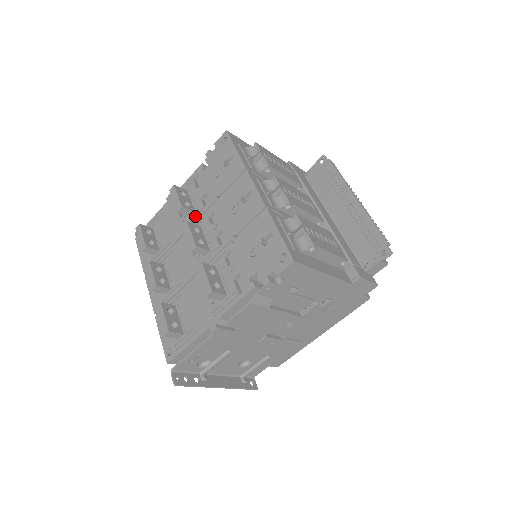
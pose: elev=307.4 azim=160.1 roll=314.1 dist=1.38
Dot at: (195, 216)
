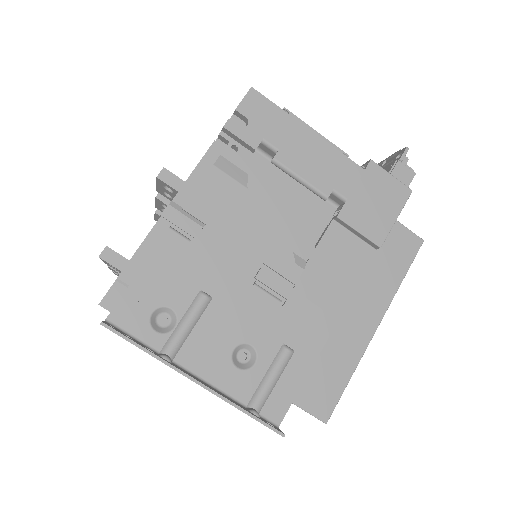
Dot at: occluded
